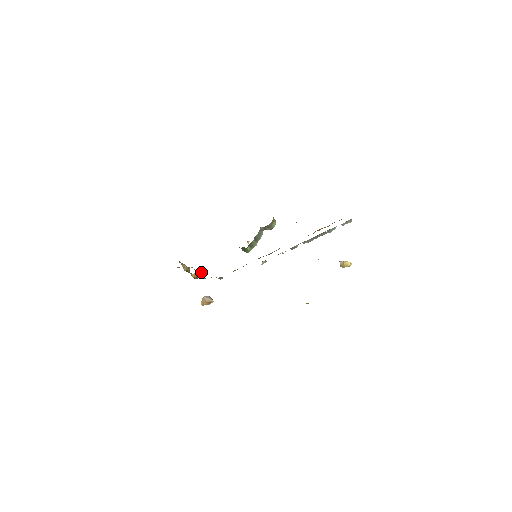
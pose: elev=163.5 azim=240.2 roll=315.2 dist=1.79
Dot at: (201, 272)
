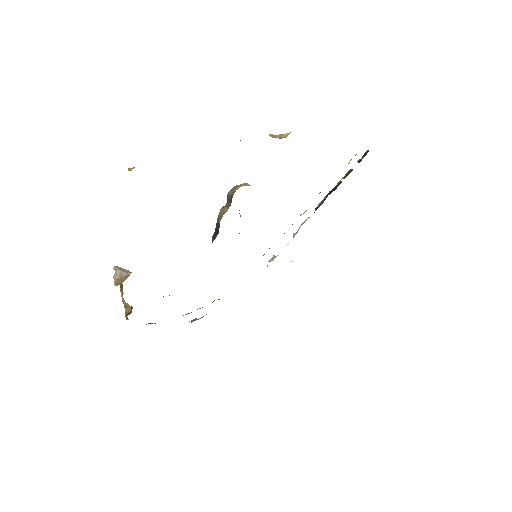
Dot at: (121, 276)
